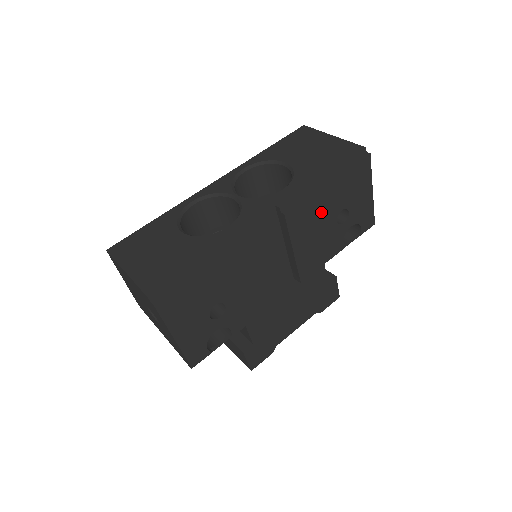
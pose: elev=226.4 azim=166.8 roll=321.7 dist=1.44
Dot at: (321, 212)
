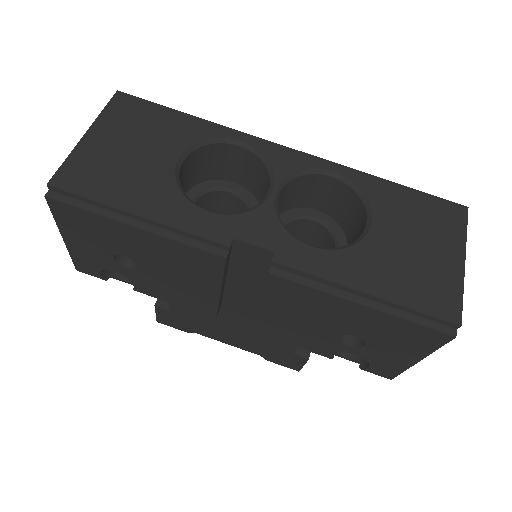
Dot at: (324, 313)
